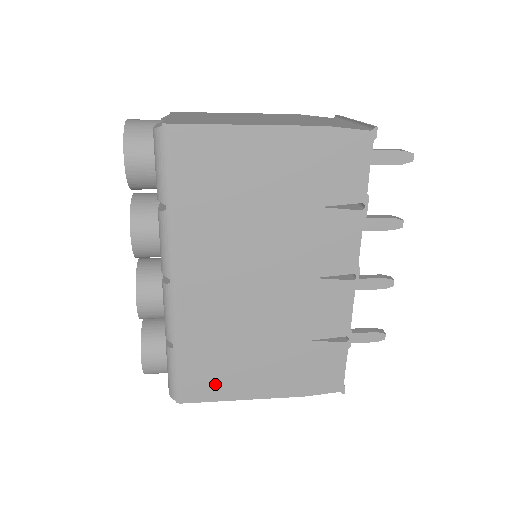
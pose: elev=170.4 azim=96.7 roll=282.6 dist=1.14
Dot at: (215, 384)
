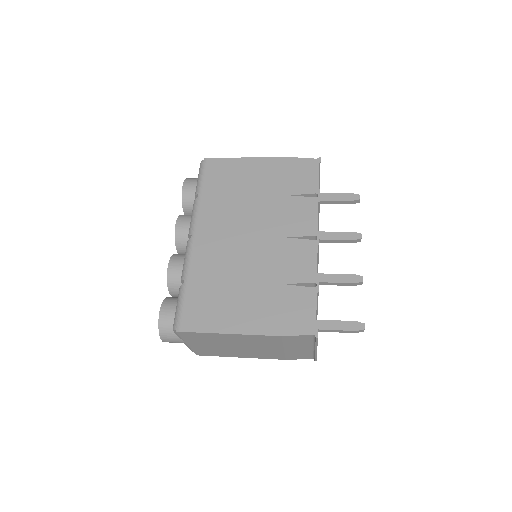
Dot at: (209, 316)
